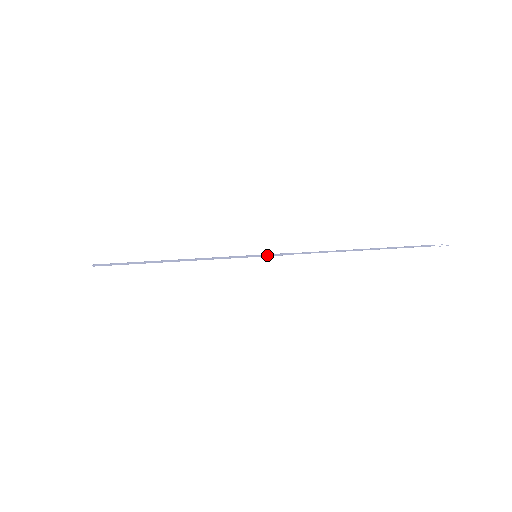
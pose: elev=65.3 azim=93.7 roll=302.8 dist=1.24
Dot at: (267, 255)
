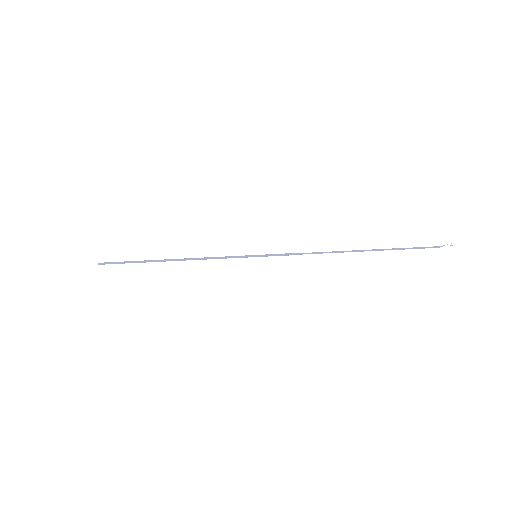
Dot at: (267, 256)
